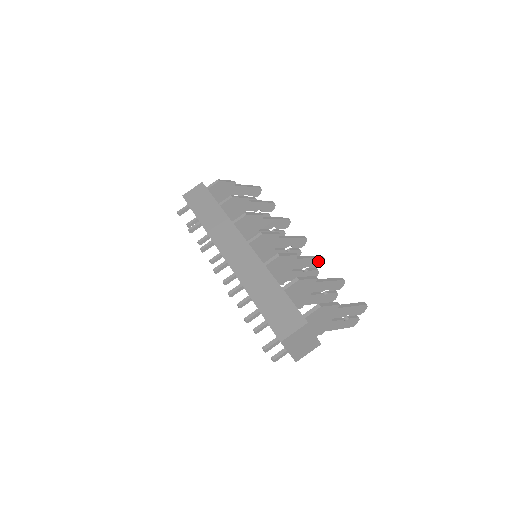
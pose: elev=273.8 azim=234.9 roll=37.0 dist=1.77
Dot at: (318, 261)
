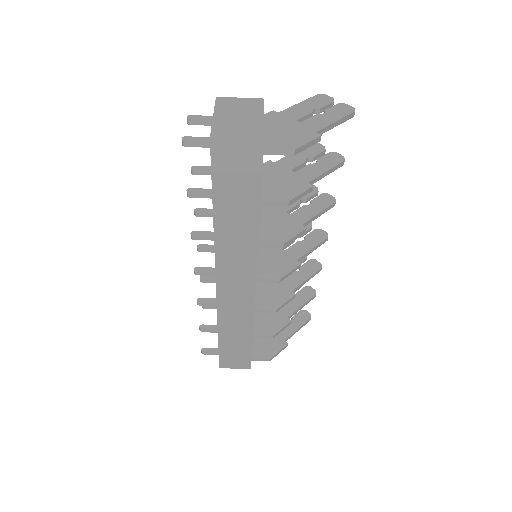
Dot at: (313, 271)
